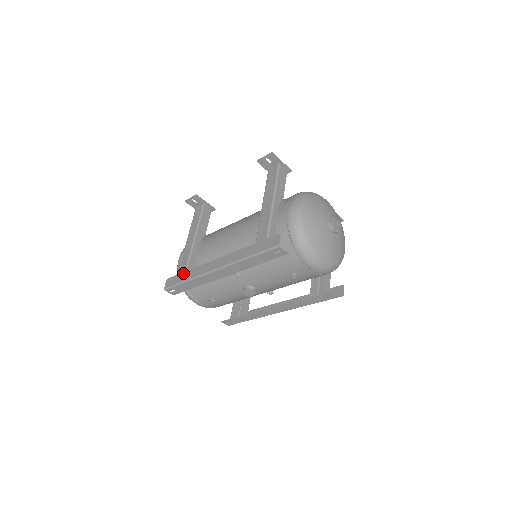
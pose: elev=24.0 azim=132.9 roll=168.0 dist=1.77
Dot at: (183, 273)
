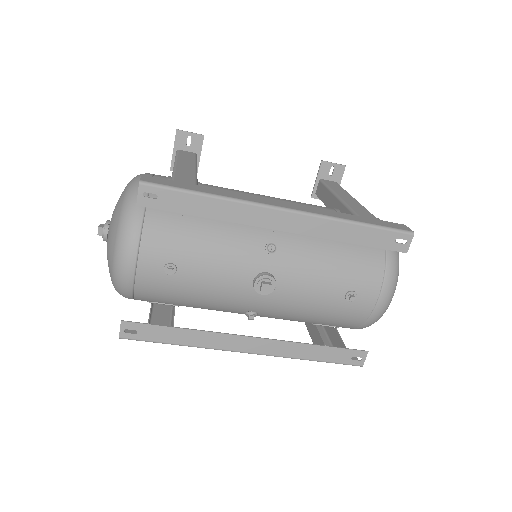
Dot at: (195, 184)
